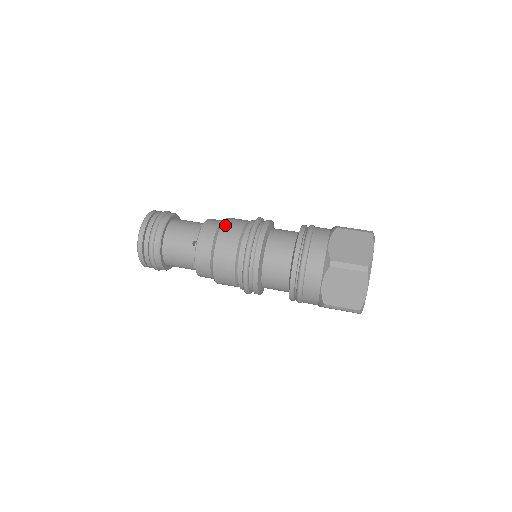
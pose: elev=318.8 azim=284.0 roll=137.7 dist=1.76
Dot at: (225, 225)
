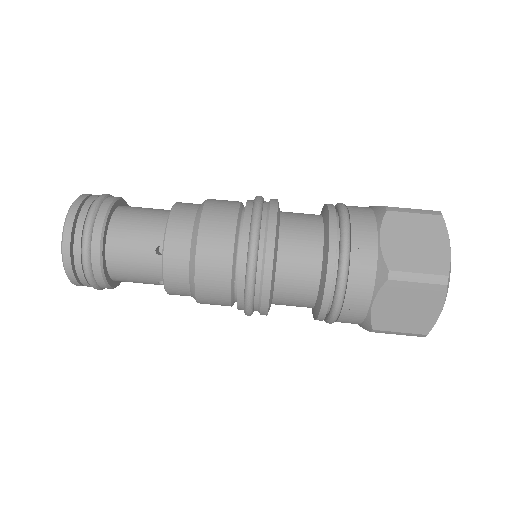
Dot at: (200, 276)
